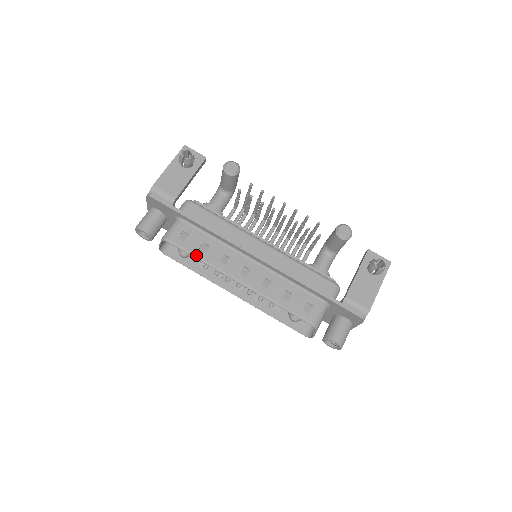
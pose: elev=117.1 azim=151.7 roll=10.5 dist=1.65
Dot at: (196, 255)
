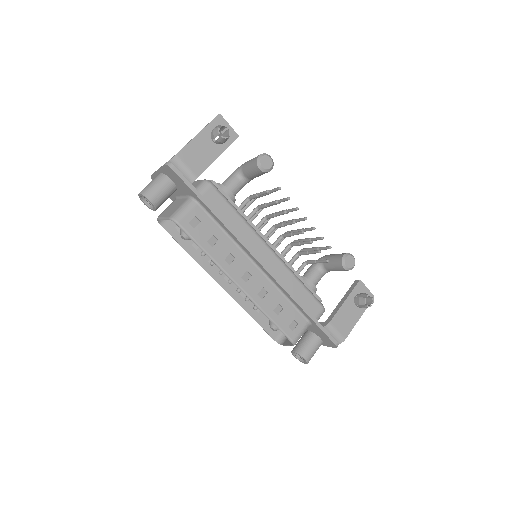
Dot at: (203, 247)
